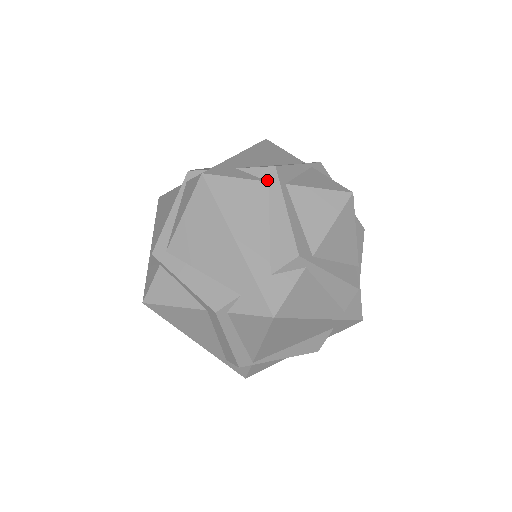
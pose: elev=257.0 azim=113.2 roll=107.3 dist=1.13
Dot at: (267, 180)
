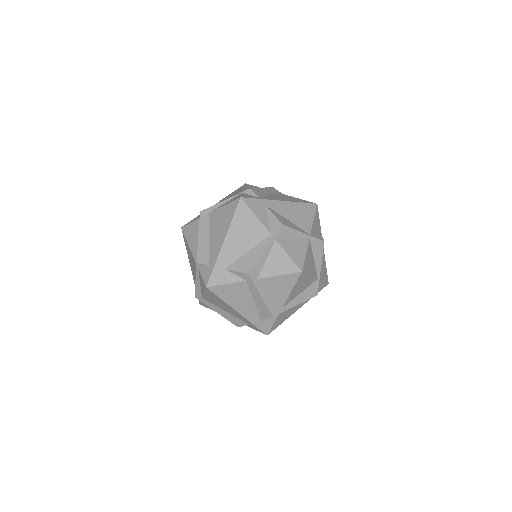
Dot at: (245, 280)
